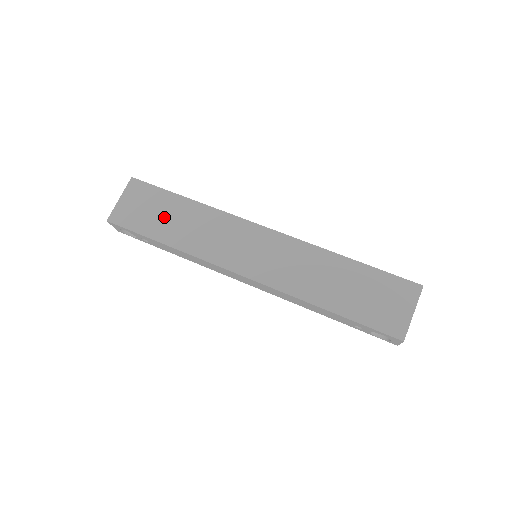
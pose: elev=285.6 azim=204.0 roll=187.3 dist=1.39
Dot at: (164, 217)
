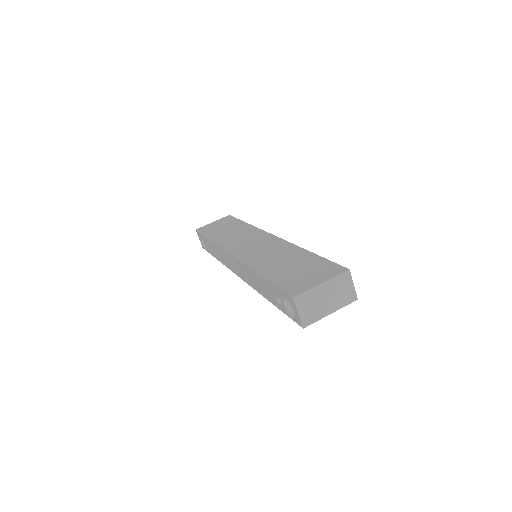
Dot at: (224, 229)
